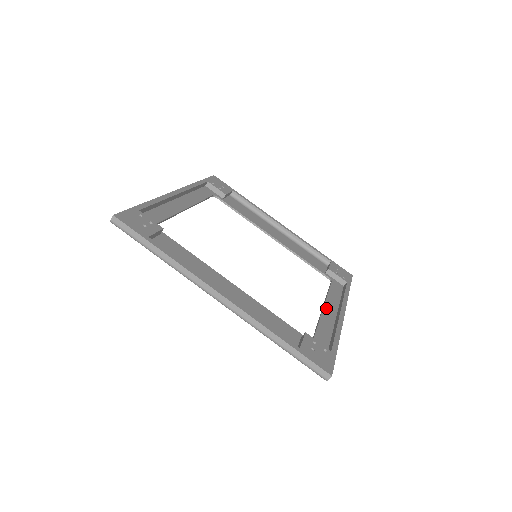
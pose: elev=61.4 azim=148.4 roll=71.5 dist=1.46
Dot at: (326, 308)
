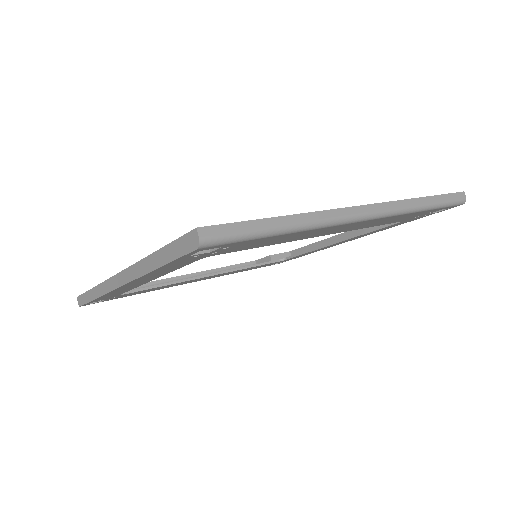
Dot at: (337, 241)
